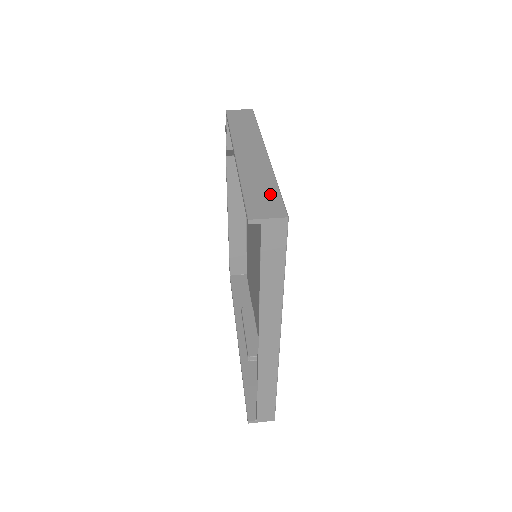
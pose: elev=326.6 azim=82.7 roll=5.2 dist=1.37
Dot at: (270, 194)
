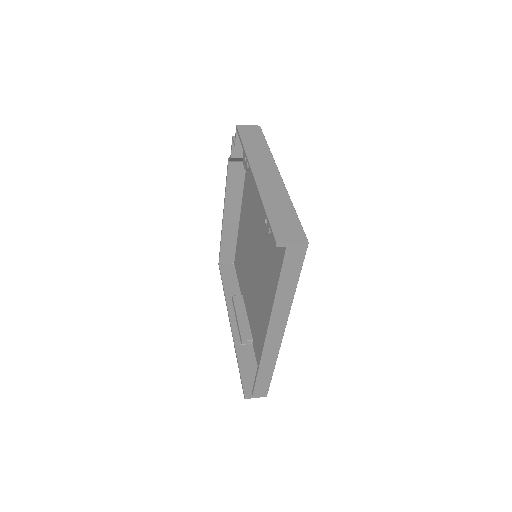
Dot at: (290, 219)
